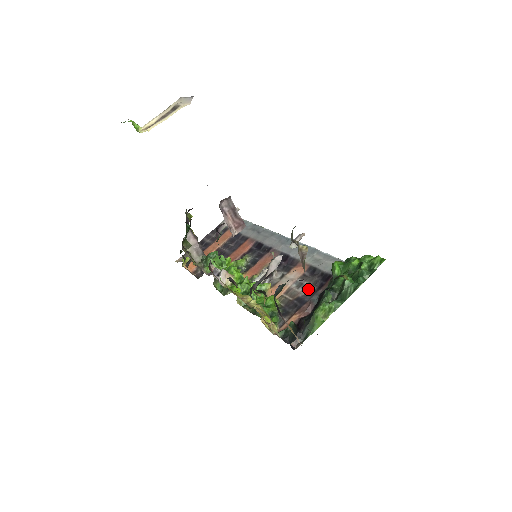
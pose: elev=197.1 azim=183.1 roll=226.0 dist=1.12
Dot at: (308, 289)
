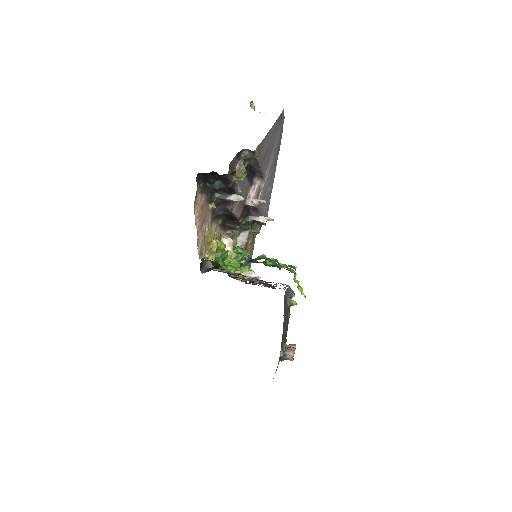
Dot at: occluded
